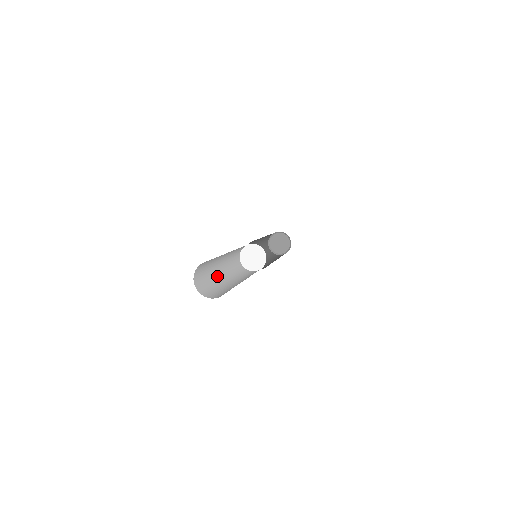
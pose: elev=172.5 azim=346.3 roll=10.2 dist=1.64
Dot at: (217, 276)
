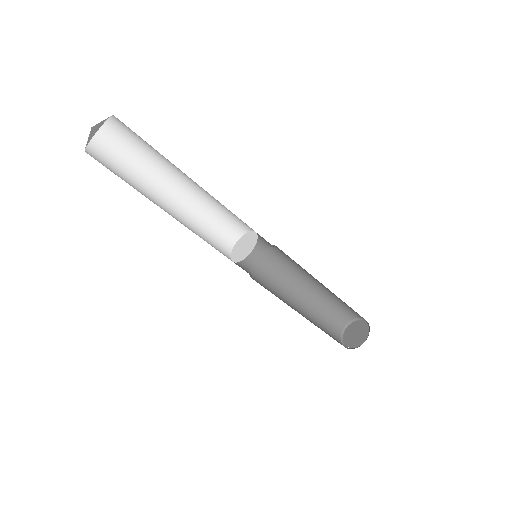
Dot at: (154, 191)
